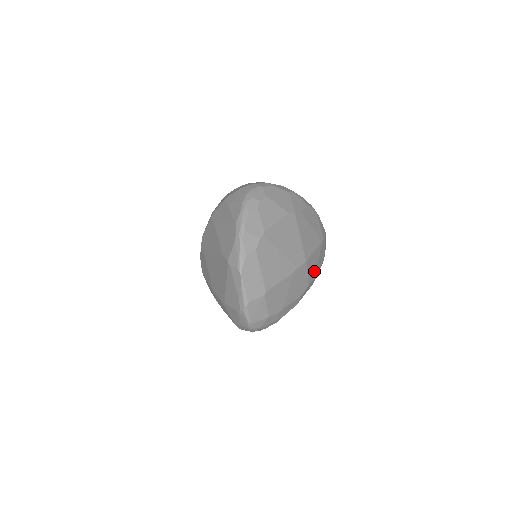
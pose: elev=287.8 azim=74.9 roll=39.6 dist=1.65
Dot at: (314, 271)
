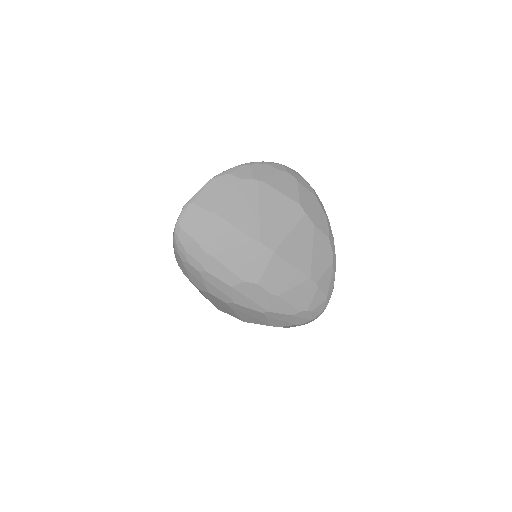
Dot at: (277, 286)
